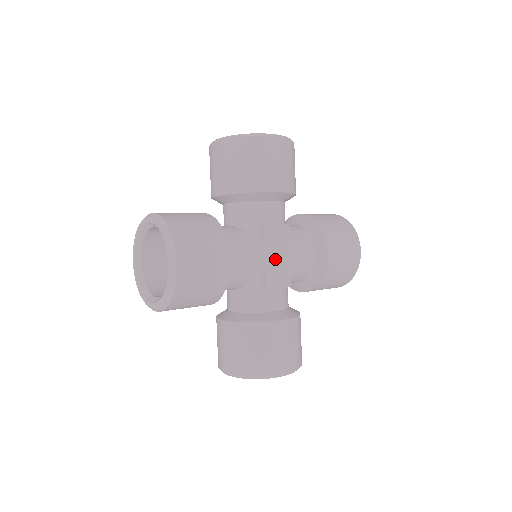
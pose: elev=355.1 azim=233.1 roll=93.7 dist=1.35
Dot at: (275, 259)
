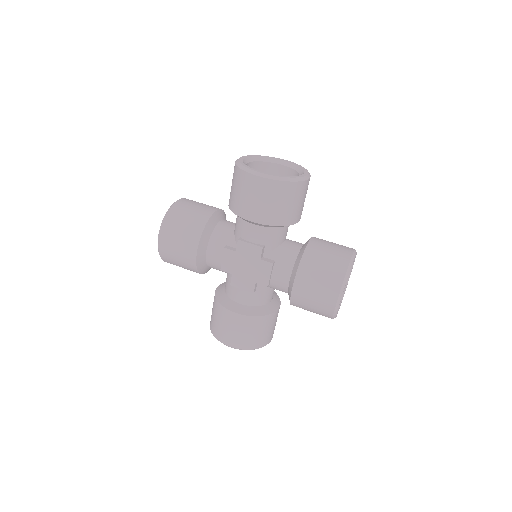
Dot at: (243, 268)
